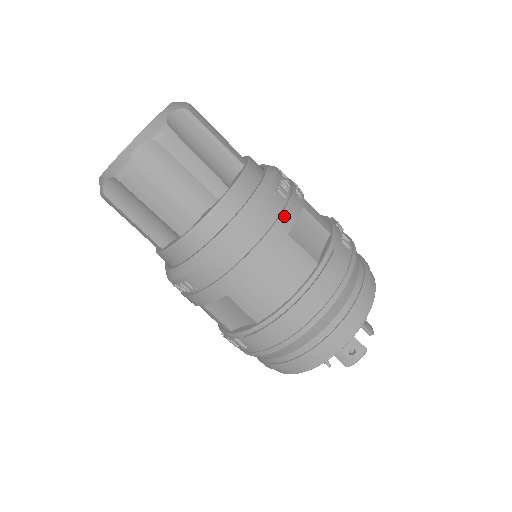
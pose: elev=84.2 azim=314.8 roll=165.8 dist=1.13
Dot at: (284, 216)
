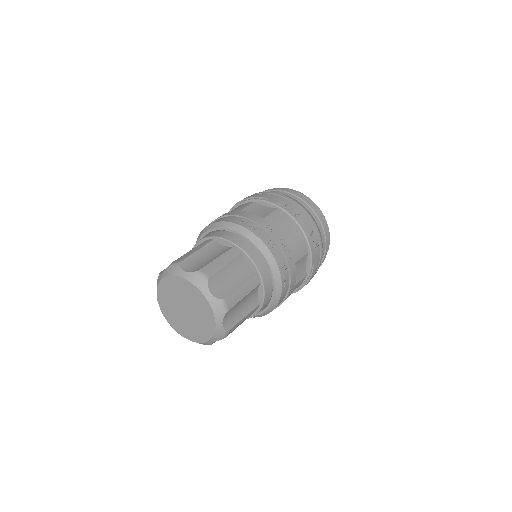
Dot at: (291, 288)
